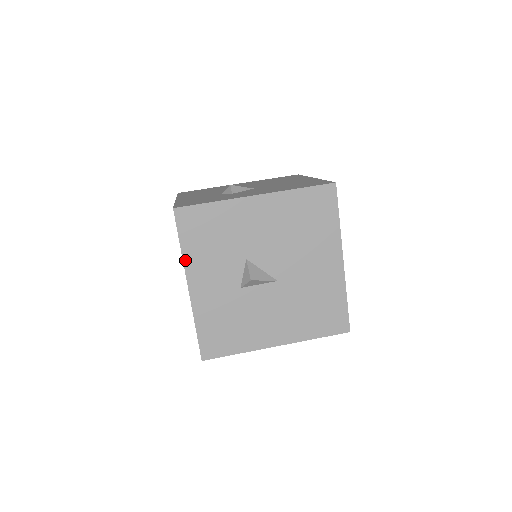
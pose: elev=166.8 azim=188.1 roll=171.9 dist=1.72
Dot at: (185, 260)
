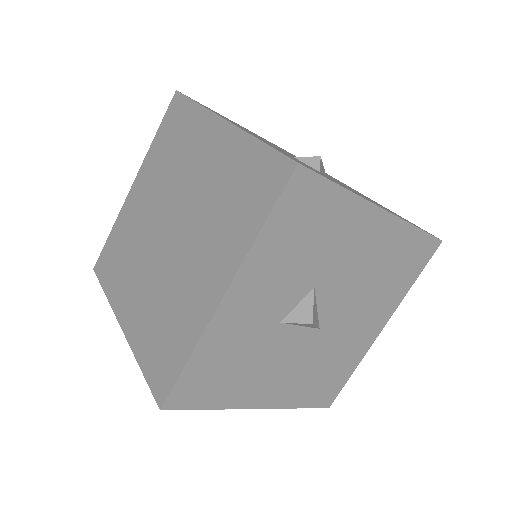
Dot at: (251, 252)
